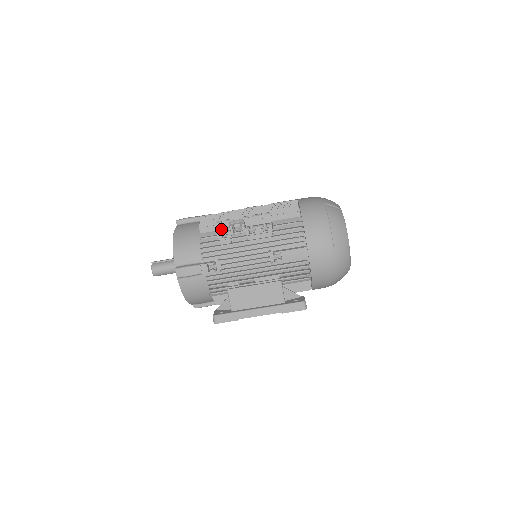
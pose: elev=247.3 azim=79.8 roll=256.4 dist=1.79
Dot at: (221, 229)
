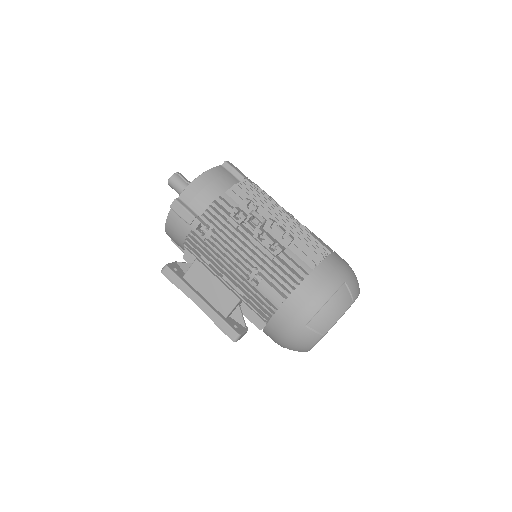
Dot at: (243, 208)
